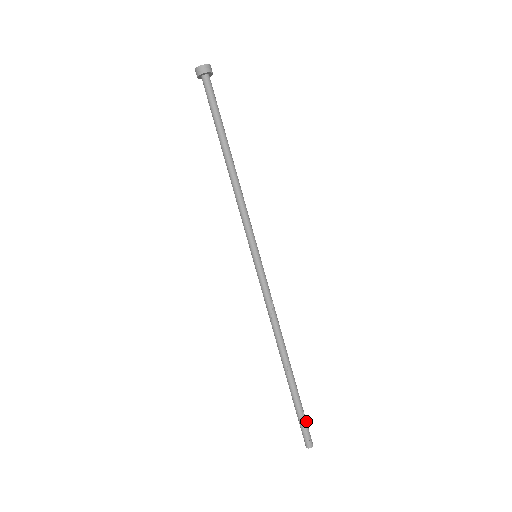
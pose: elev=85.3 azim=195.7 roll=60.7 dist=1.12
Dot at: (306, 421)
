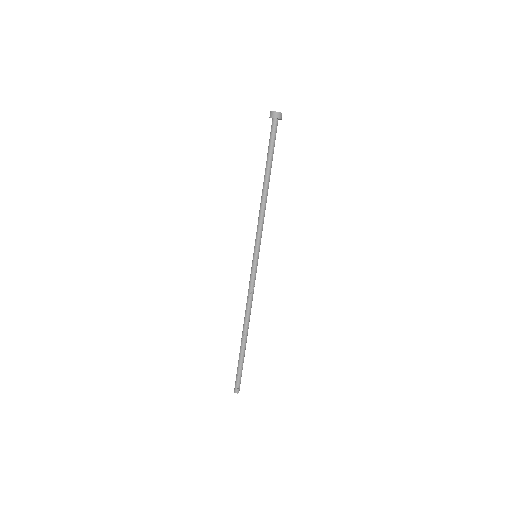
Dot at: (241, 376)
